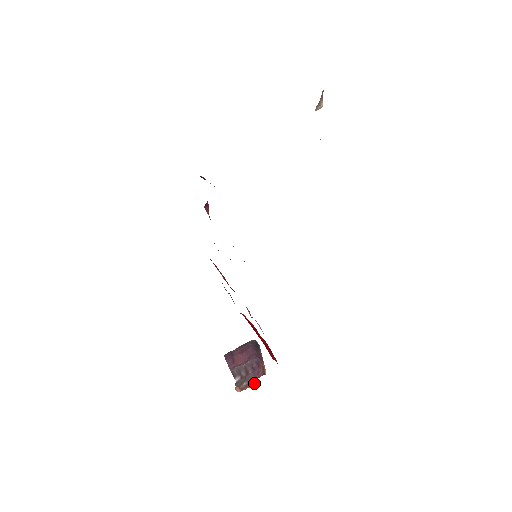
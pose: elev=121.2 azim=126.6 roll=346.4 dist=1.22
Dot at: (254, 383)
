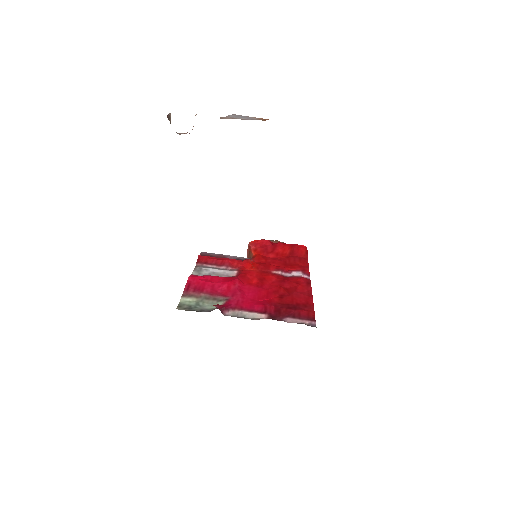
Dot at: occluded
